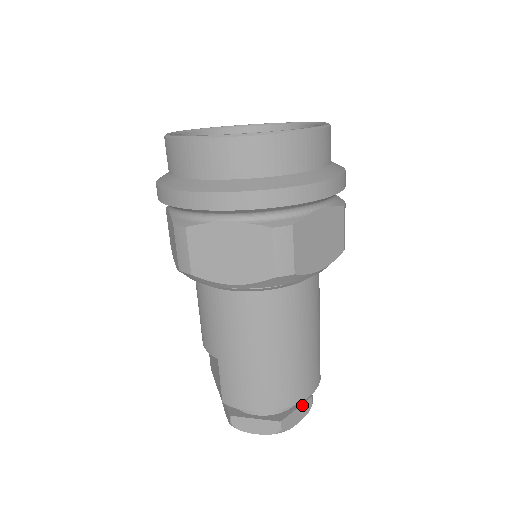
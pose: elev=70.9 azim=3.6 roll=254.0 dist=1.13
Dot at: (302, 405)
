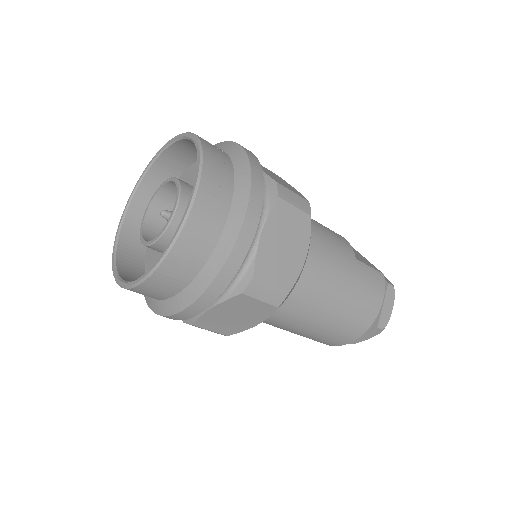
Dot at: (385, 298)
